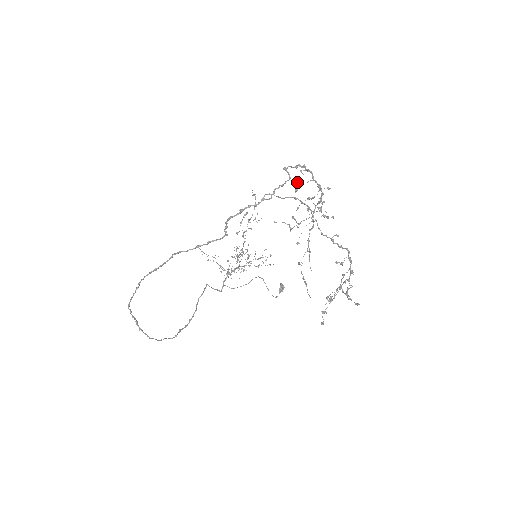
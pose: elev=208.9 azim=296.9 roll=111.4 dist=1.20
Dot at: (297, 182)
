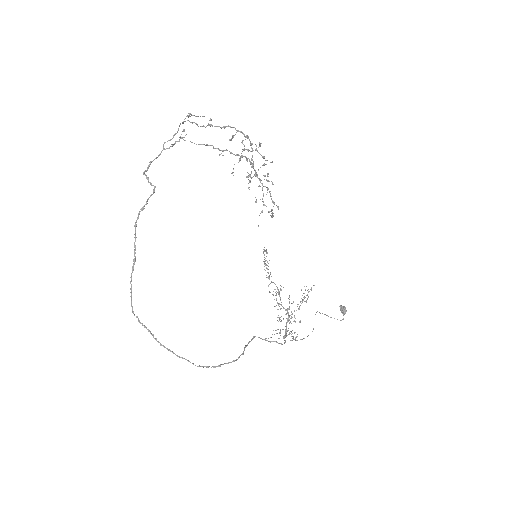
Dot at: (183, 130)
